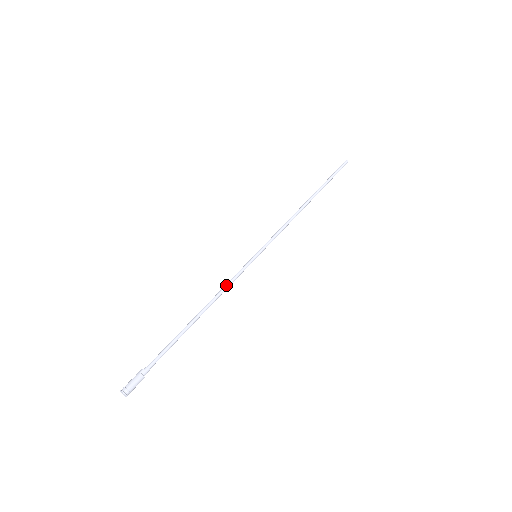
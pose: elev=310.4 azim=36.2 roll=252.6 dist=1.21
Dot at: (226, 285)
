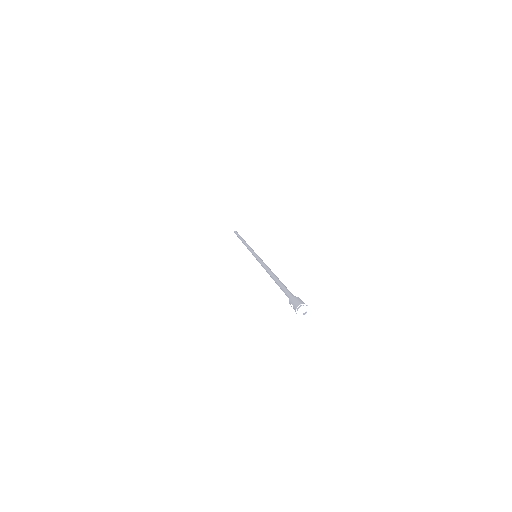
Dot at: (262, 265)
